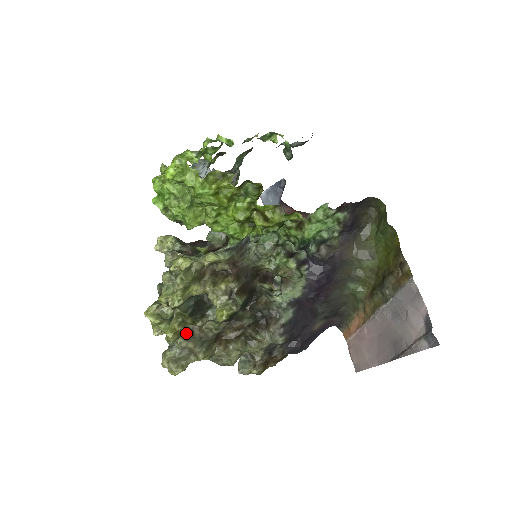
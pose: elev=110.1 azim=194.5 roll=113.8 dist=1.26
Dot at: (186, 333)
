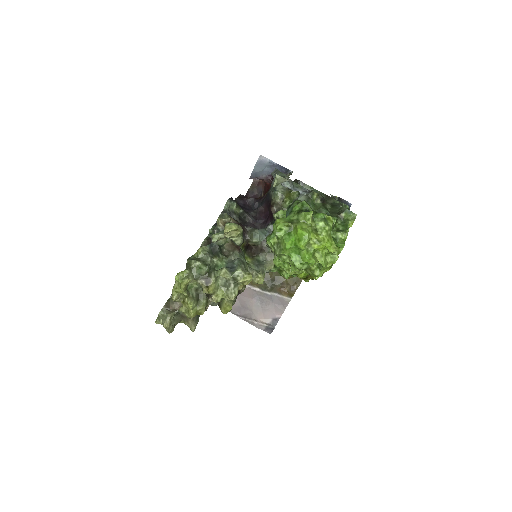
Dot at: occluded
